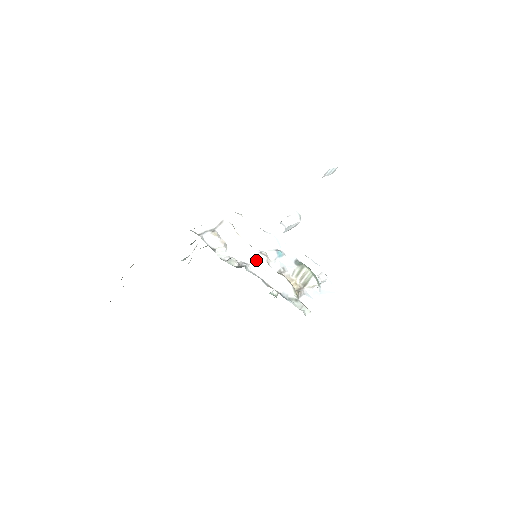
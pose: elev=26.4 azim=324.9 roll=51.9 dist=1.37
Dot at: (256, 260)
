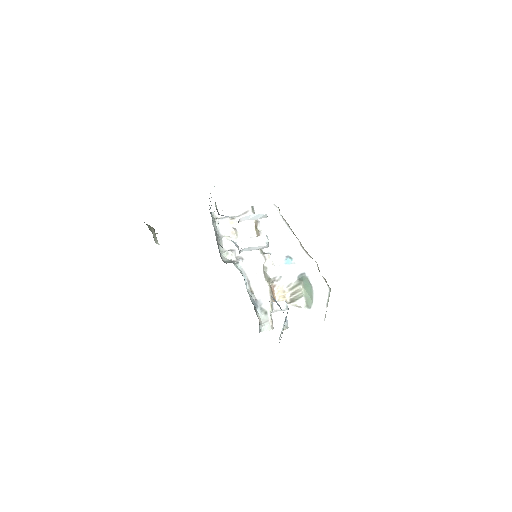
Dot at: (255, 260)
